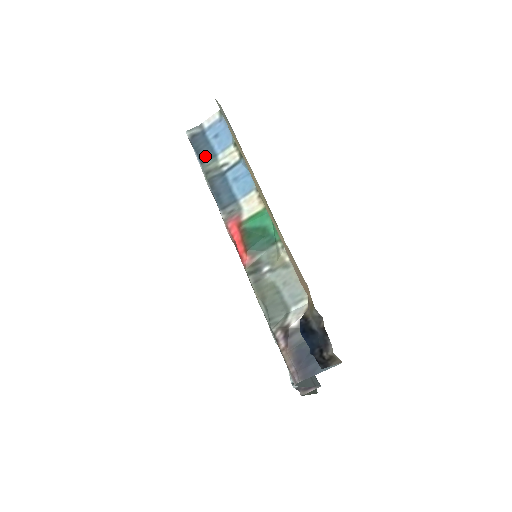
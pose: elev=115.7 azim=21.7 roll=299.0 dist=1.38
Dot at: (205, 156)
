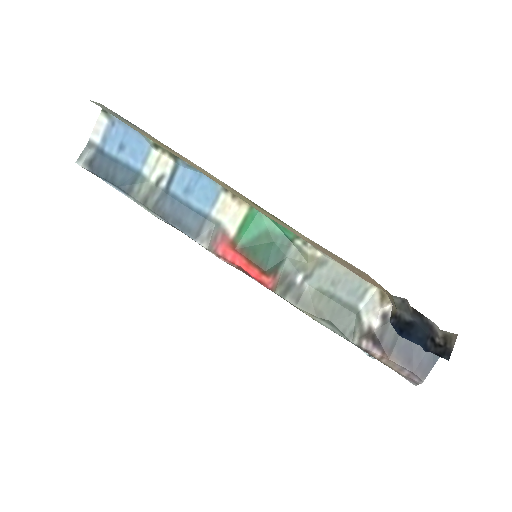
Dot at: (126, 182)
